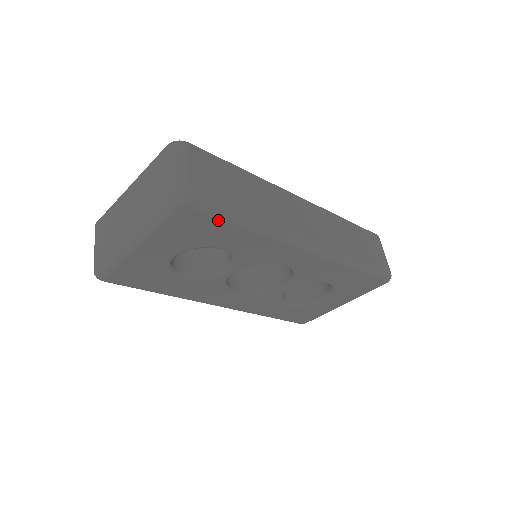
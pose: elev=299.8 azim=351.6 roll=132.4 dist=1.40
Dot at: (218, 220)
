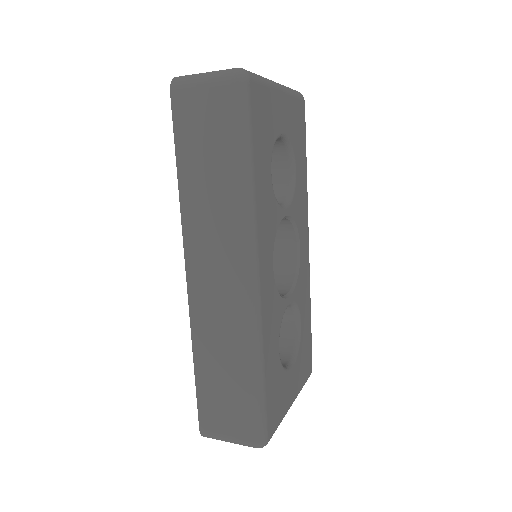
Dot at: (305, 136)
